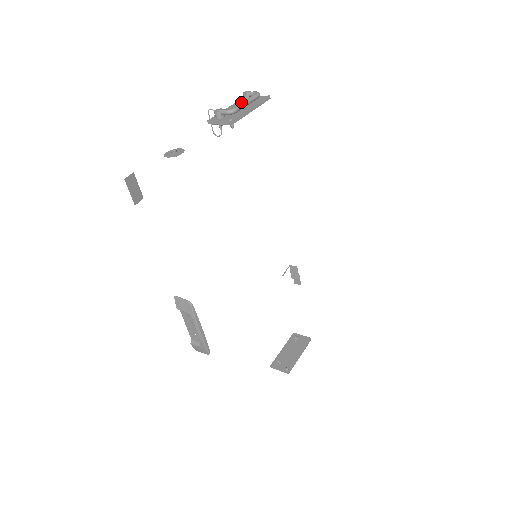
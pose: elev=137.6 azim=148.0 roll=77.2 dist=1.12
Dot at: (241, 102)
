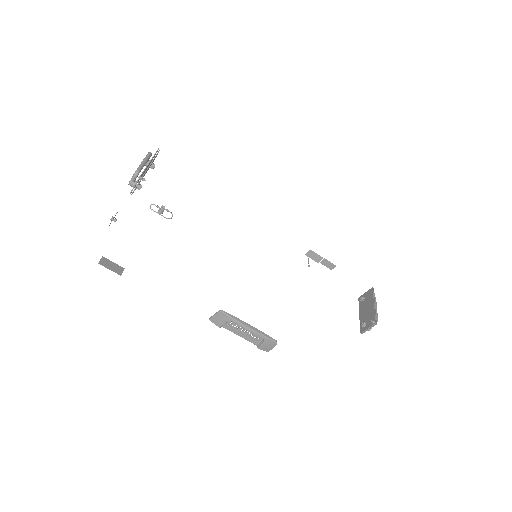
Dot at: occluded
